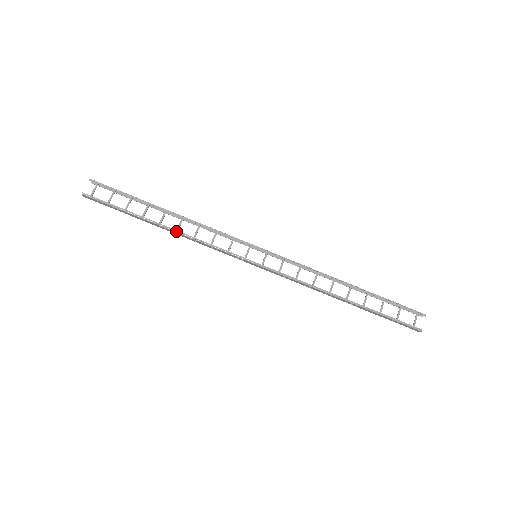
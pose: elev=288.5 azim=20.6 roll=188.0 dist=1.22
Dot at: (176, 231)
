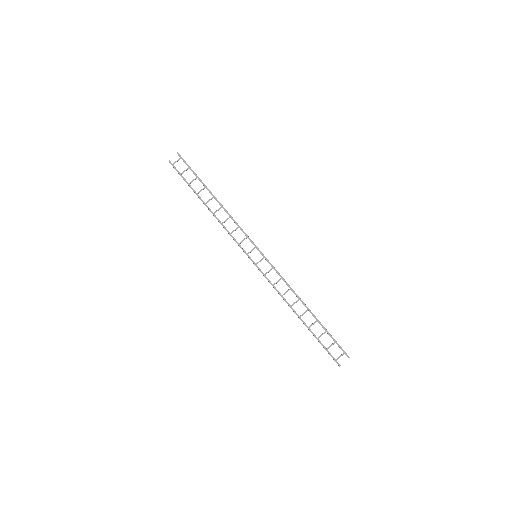
Dot at: (213, 213)
